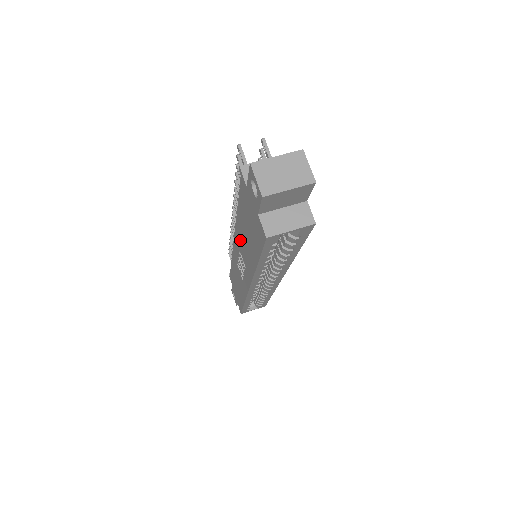
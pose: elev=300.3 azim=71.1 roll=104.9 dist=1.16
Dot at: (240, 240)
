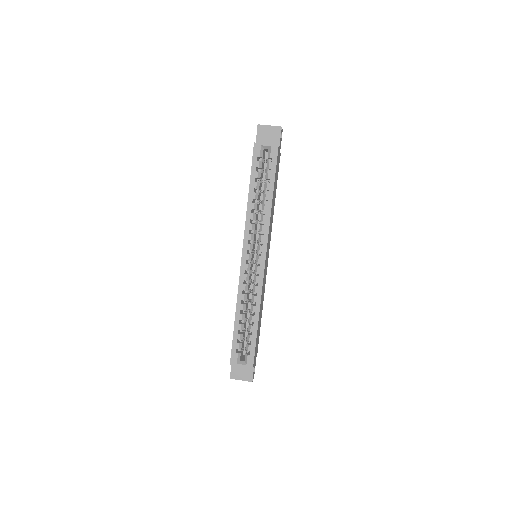
Dot at: occluded
